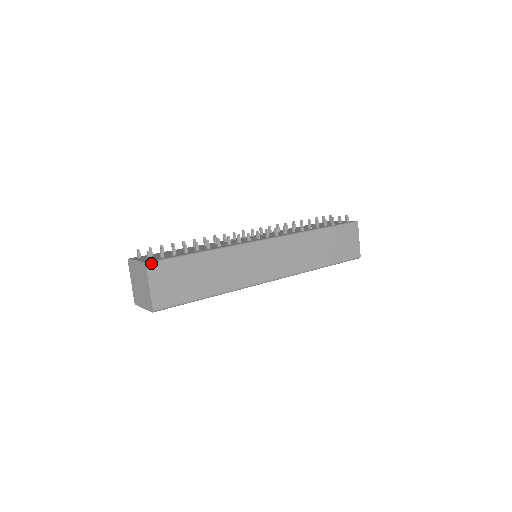
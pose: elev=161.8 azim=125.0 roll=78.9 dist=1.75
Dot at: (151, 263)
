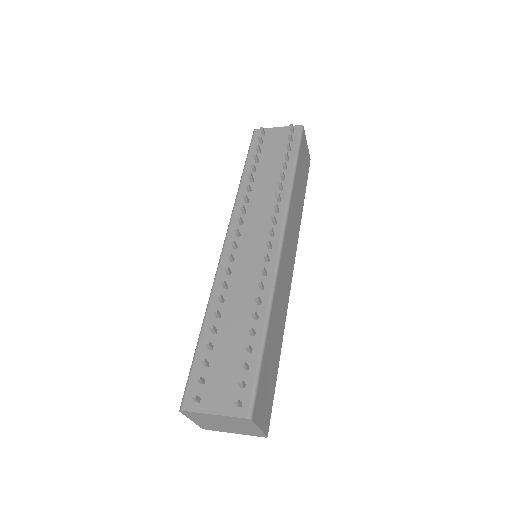
Dot at: (252, 411)
